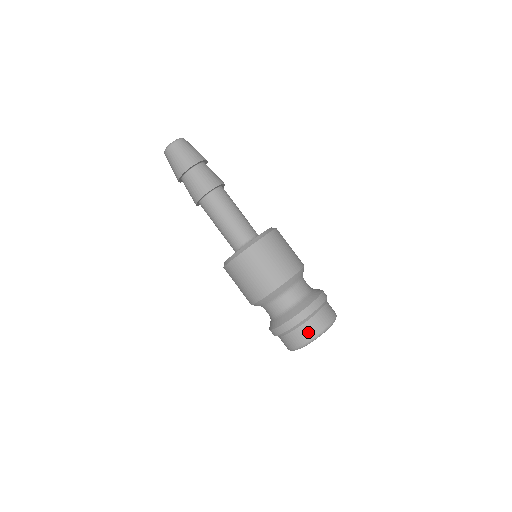
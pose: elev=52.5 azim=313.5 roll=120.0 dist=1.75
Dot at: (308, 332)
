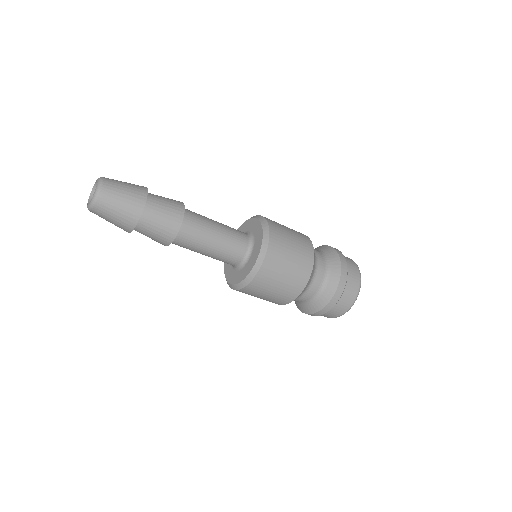
Dot at: (341, 309)
